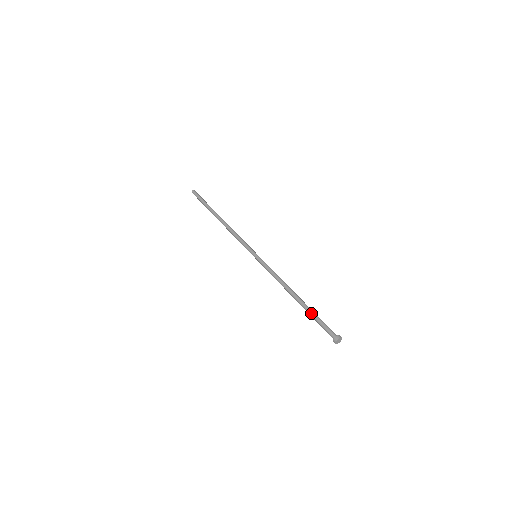
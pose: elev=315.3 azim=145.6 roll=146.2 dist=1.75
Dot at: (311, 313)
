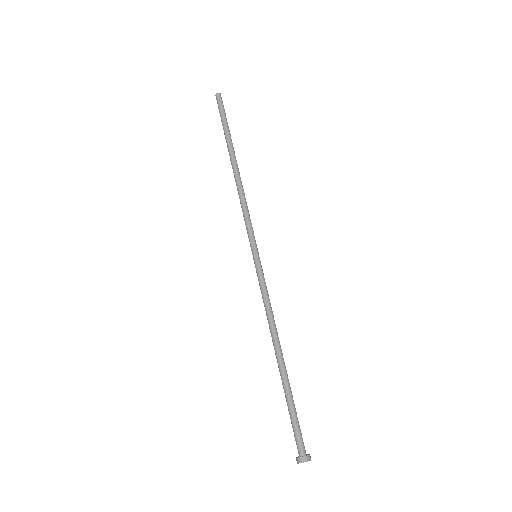
Dot at: (285, 397)
